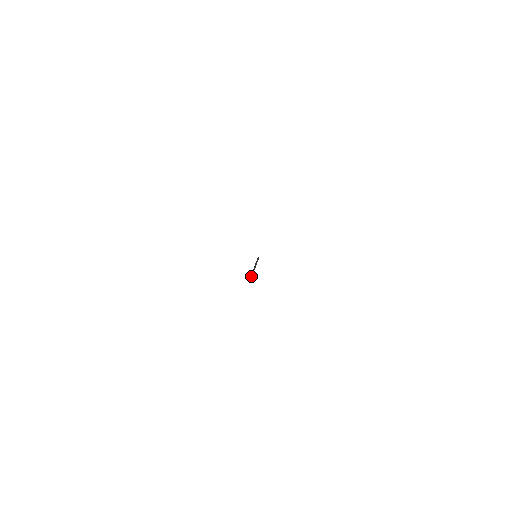
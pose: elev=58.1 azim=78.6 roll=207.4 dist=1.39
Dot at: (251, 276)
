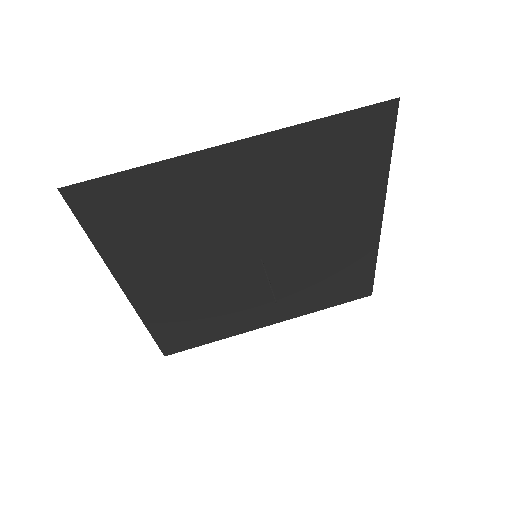
Dot at: (274, 300)
